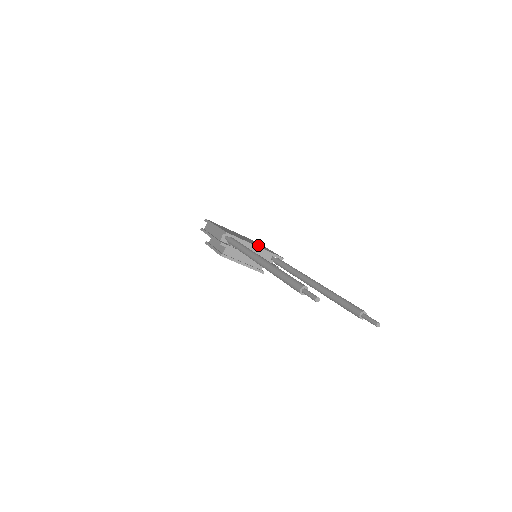
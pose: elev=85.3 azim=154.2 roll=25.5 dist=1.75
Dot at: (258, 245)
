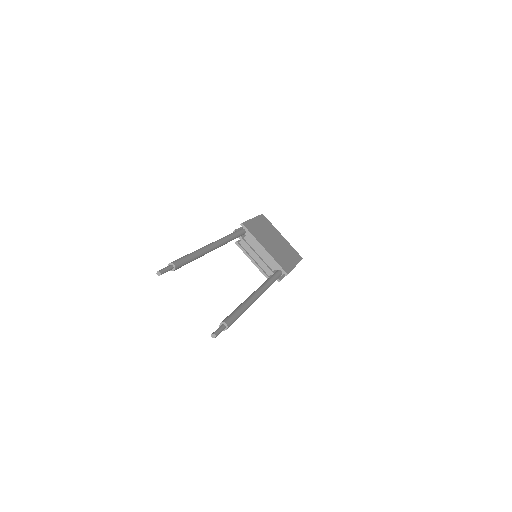
Dot at: (278, 253)
